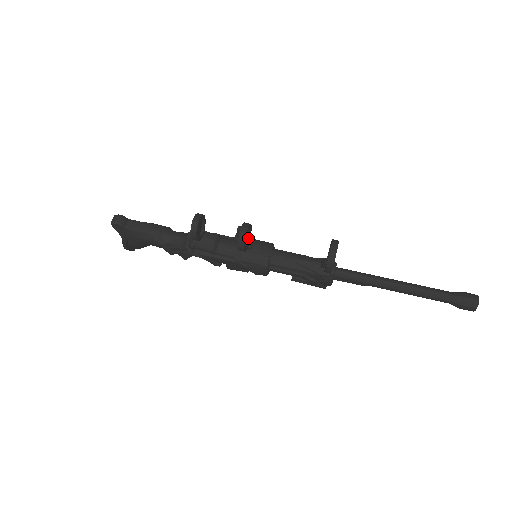
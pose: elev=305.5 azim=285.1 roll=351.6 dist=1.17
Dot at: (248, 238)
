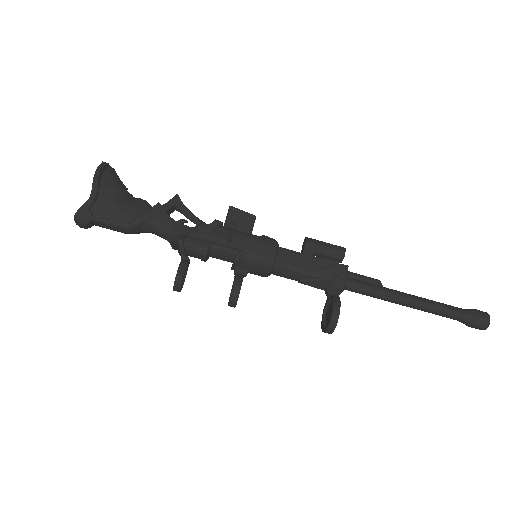
Dot at: occluded
